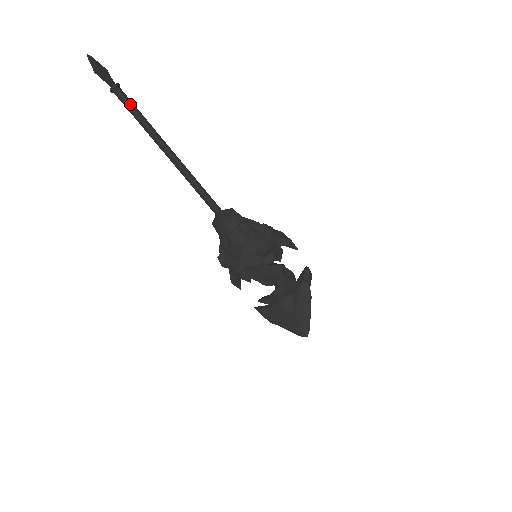
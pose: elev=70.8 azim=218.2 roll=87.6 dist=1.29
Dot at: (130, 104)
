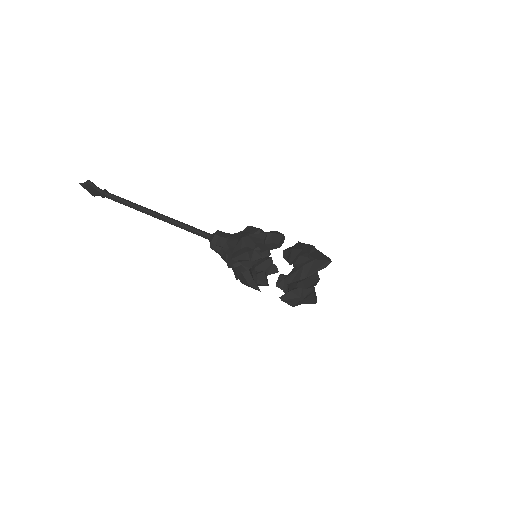
Dot at: (118, 197)
